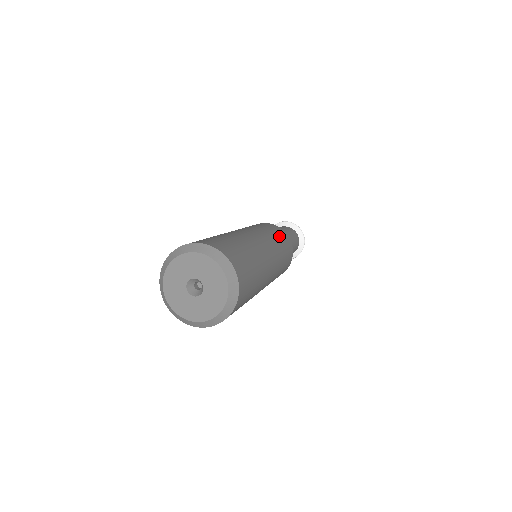
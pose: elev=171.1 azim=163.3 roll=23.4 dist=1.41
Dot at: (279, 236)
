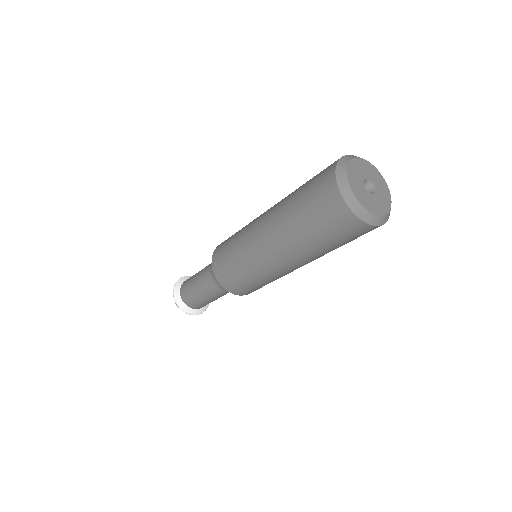
Dot at: occluded
